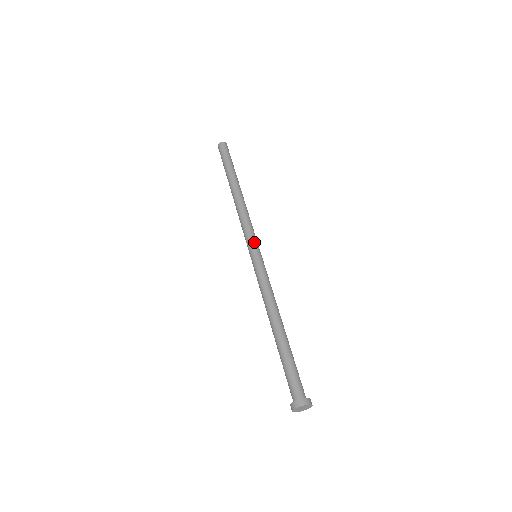
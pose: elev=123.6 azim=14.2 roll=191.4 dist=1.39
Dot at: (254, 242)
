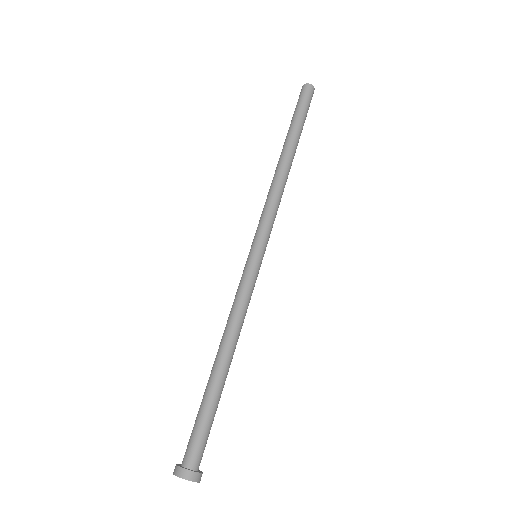
Dot at: (266, 239)
